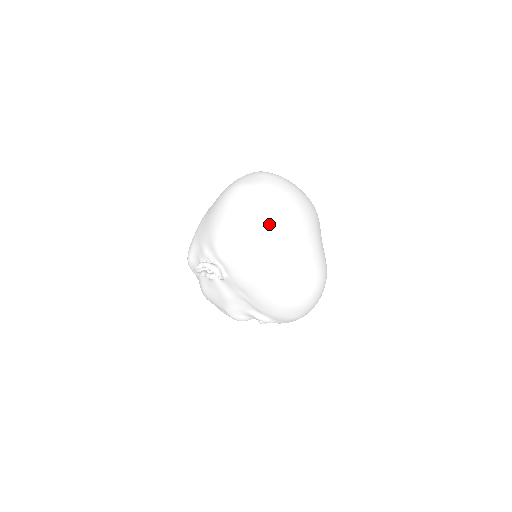
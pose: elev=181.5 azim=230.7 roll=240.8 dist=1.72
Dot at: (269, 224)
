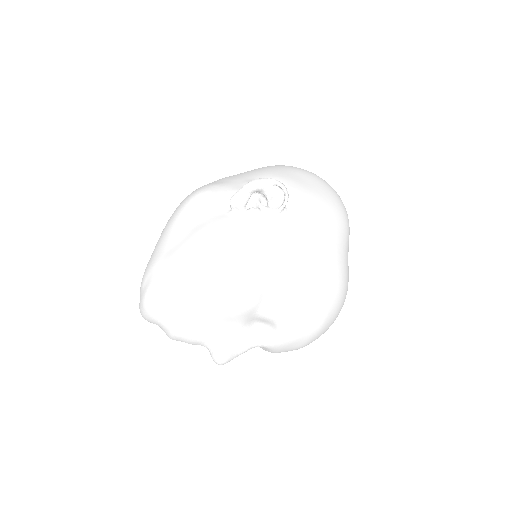
Dot at: occluded
